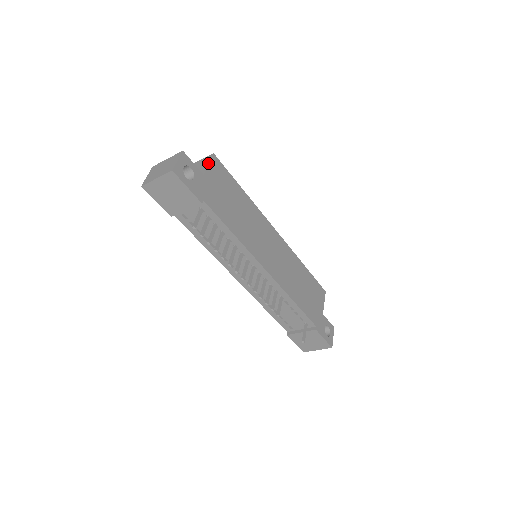
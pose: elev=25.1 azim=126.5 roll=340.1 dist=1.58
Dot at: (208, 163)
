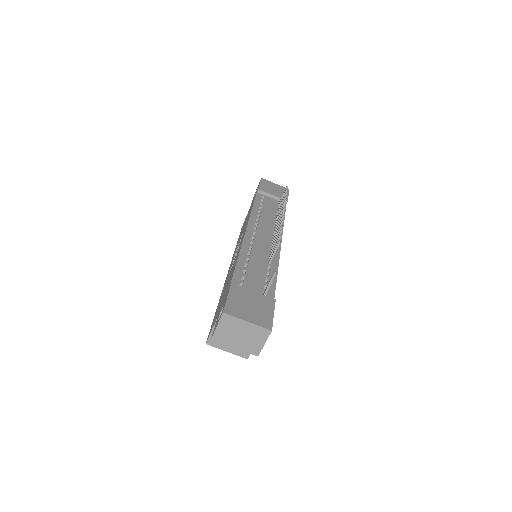
Dot at: occluded
